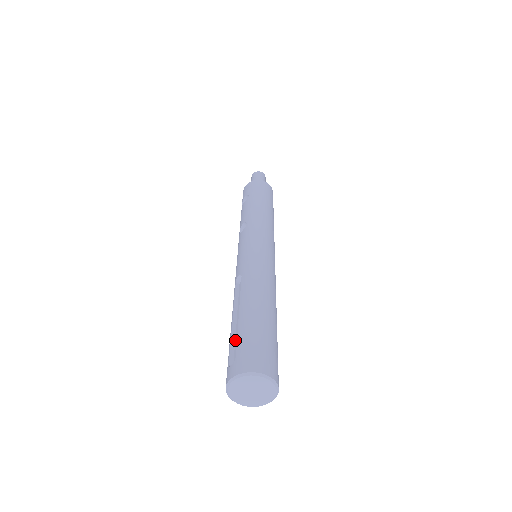
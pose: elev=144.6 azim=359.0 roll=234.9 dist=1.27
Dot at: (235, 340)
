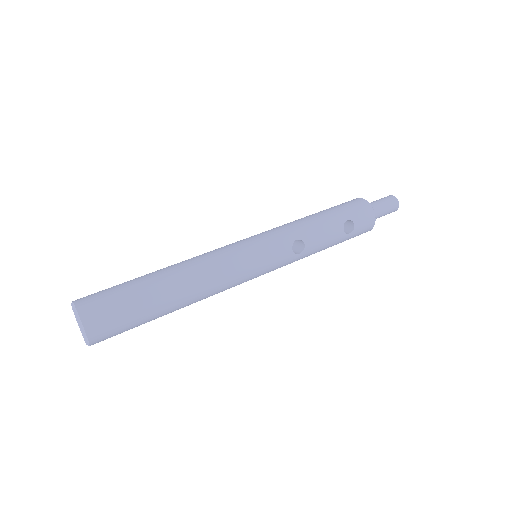
Dot at: occluded
